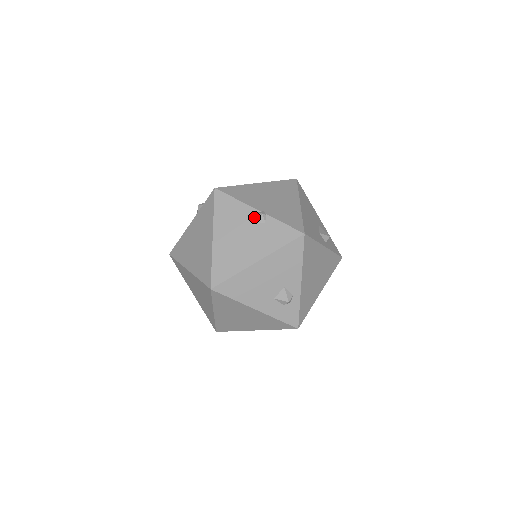
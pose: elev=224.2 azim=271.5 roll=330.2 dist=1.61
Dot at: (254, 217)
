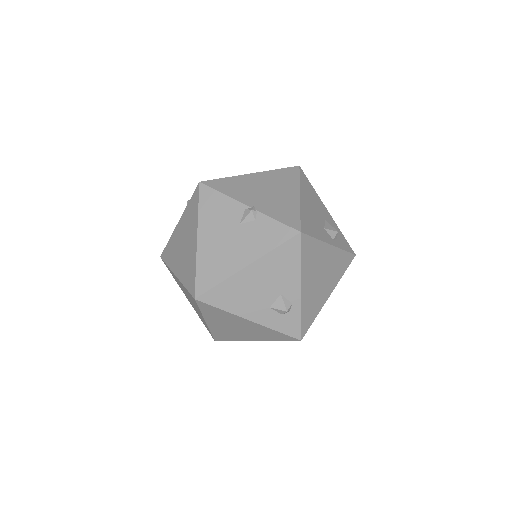
Dot at: (243, 214)
